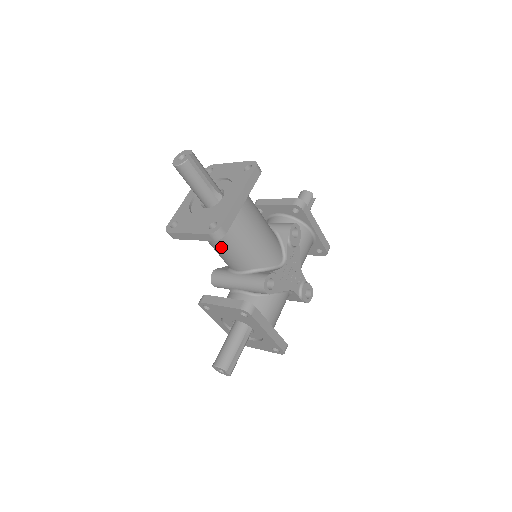
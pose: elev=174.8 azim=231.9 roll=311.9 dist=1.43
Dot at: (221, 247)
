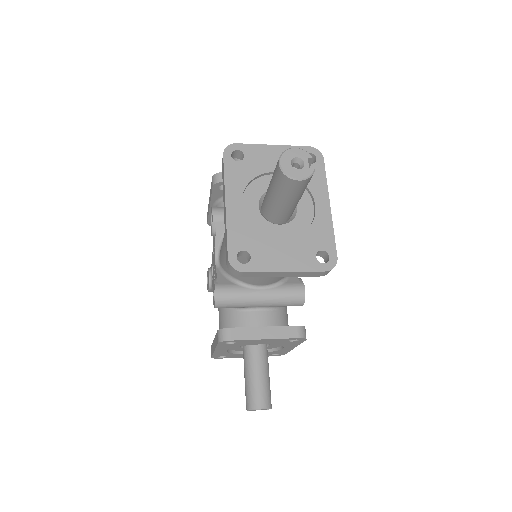
Dot at: occluded
